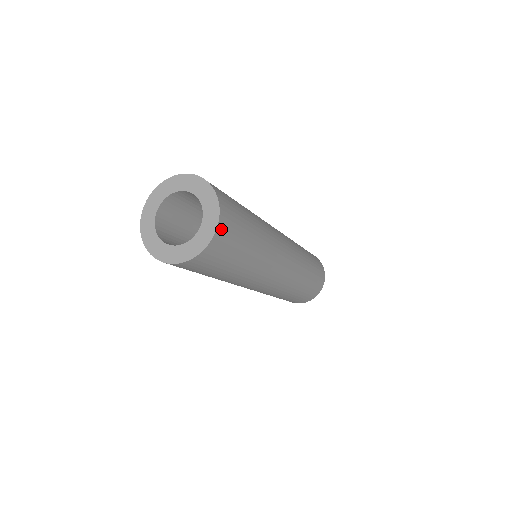
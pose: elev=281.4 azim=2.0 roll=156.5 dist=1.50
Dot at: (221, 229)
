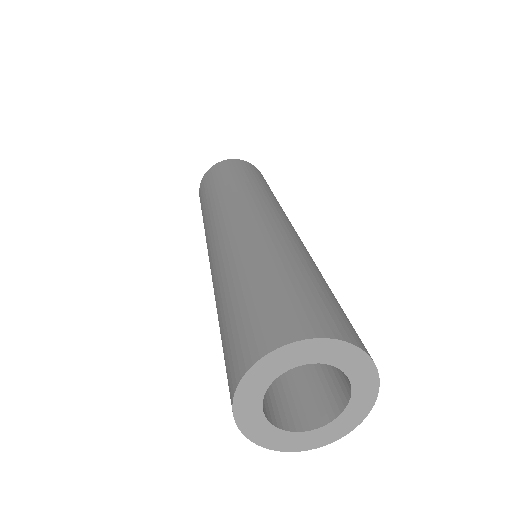
Dot at: occluded
